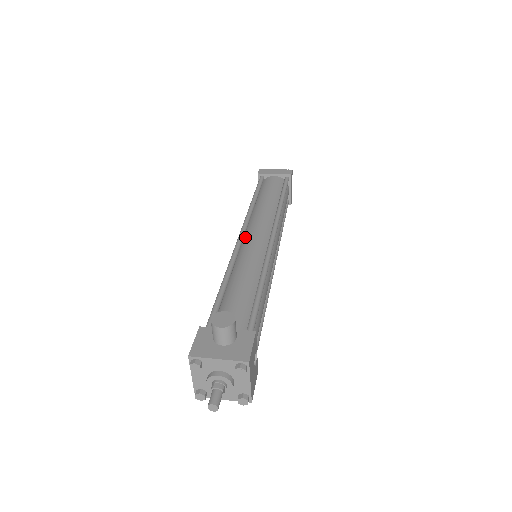
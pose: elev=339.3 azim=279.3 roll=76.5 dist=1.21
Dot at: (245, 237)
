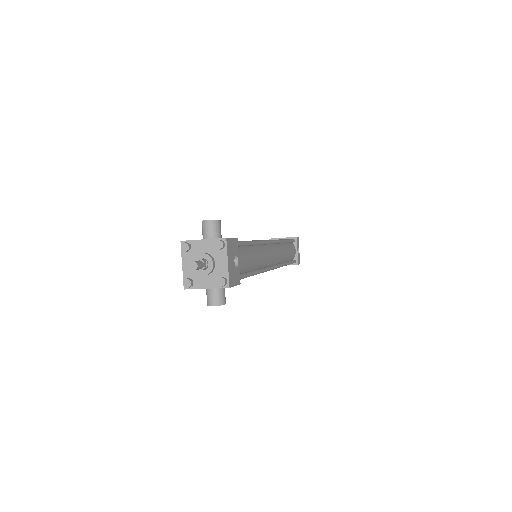
Dot at: occluded
